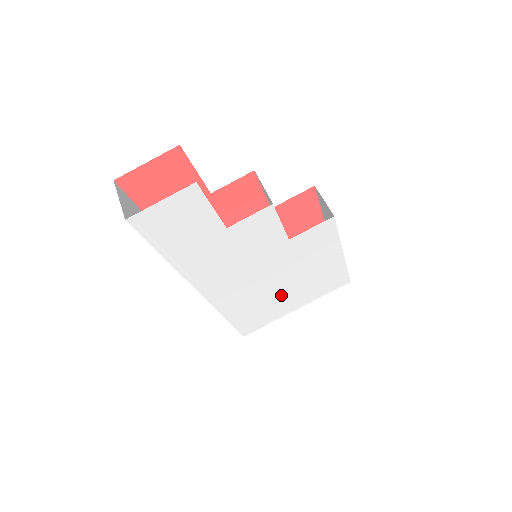
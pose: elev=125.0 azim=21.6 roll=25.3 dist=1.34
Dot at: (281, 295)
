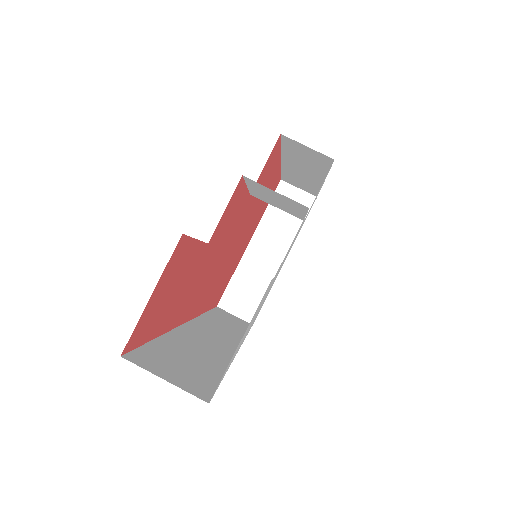
Dot at: occluded
